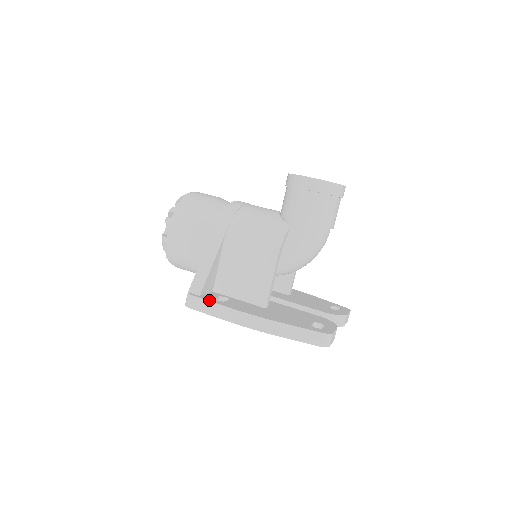
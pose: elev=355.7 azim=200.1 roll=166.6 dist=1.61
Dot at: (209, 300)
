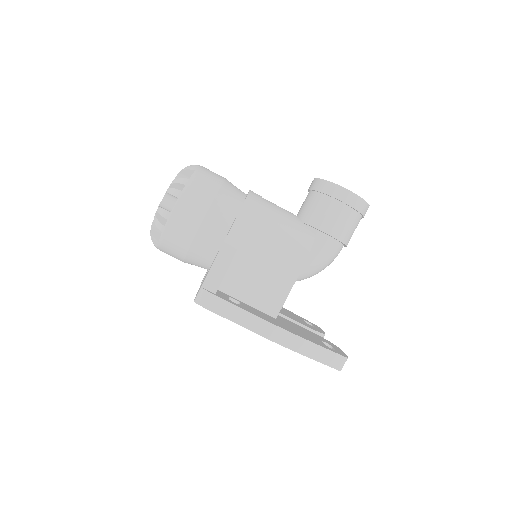
Dot at: (229, 301)
